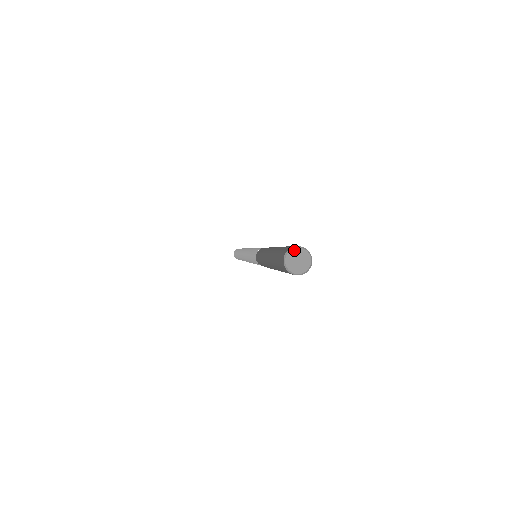
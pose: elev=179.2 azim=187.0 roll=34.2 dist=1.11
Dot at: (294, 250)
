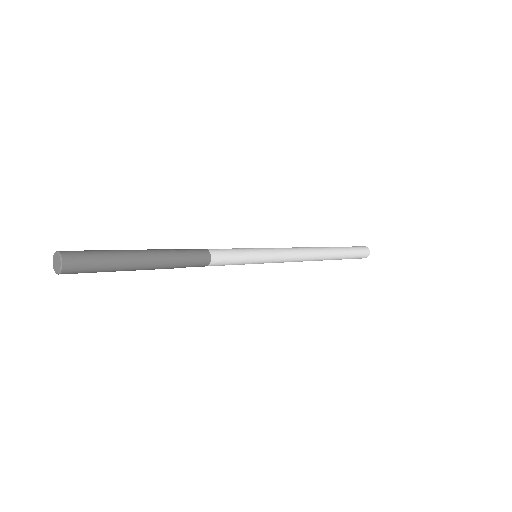
Dot at: (55, 254)
